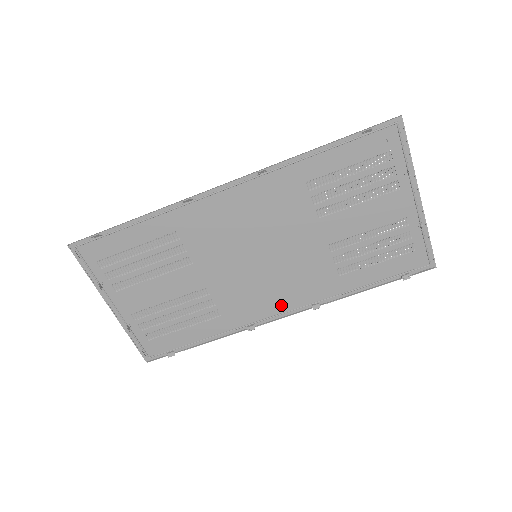
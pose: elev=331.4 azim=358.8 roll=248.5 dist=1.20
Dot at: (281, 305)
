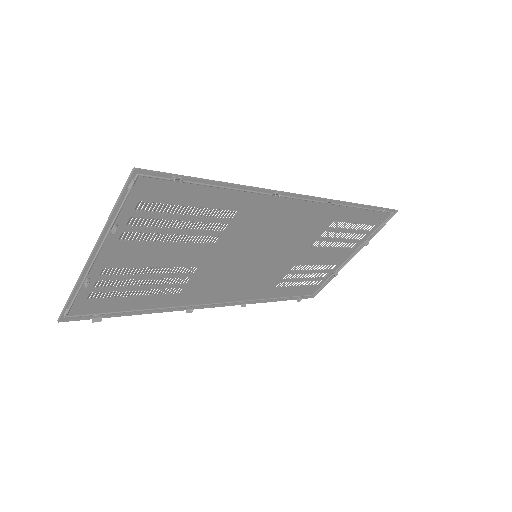
Dot at: (225, 297)
